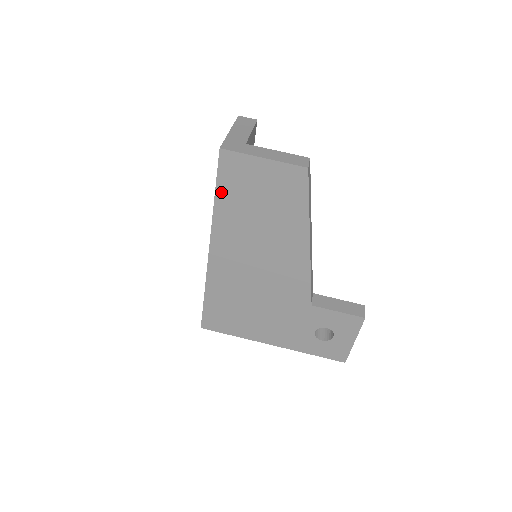
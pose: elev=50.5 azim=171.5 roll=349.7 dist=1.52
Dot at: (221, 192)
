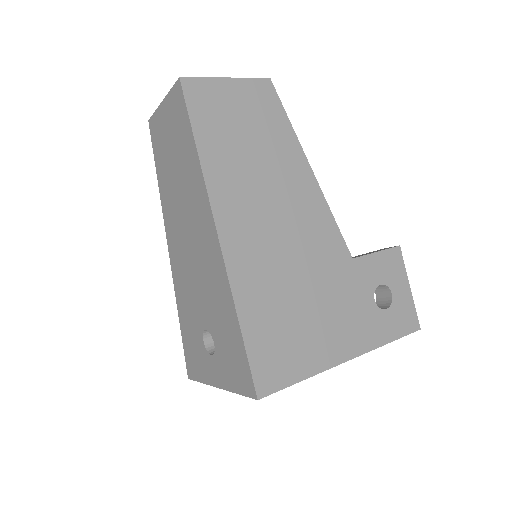
Dot at: (201, 136)
